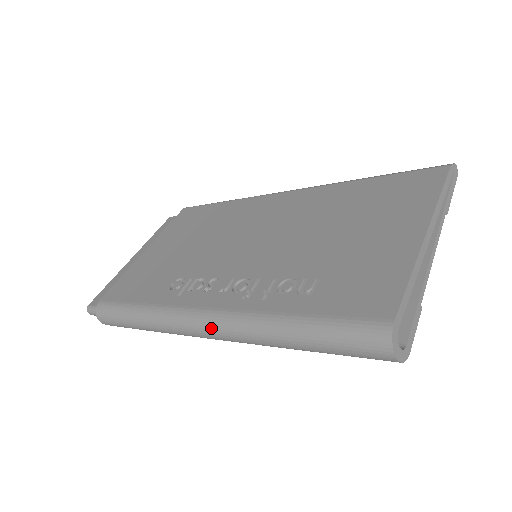
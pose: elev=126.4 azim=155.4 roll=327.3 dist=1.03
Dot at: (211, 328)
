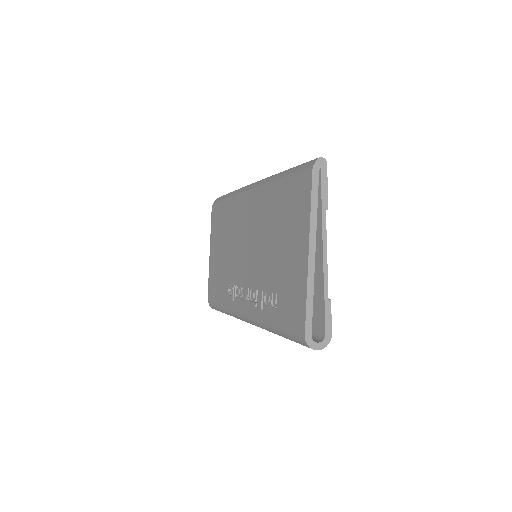
Dot at: occluded
